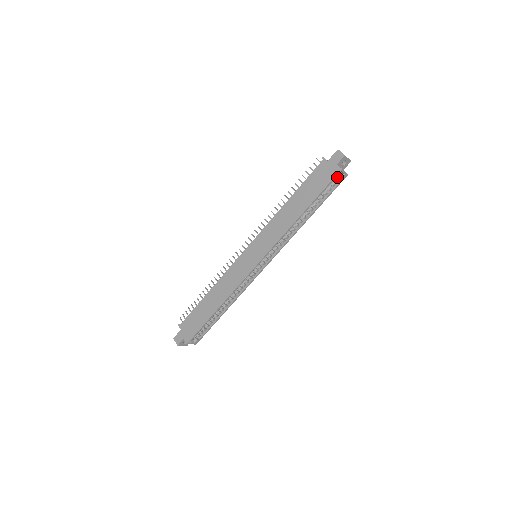
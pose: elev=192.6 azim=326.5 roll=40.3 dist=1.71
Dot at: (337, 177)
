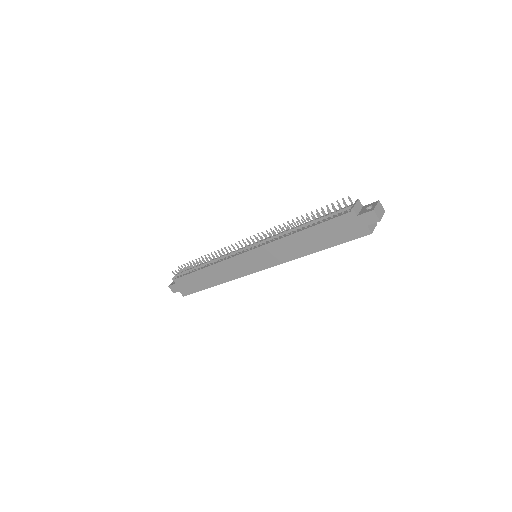
Dot at: occluded
